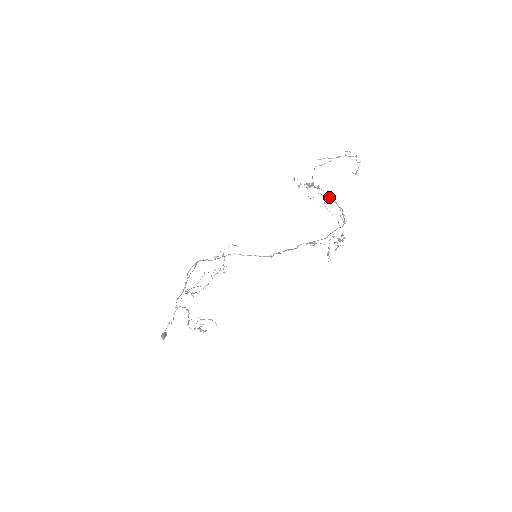
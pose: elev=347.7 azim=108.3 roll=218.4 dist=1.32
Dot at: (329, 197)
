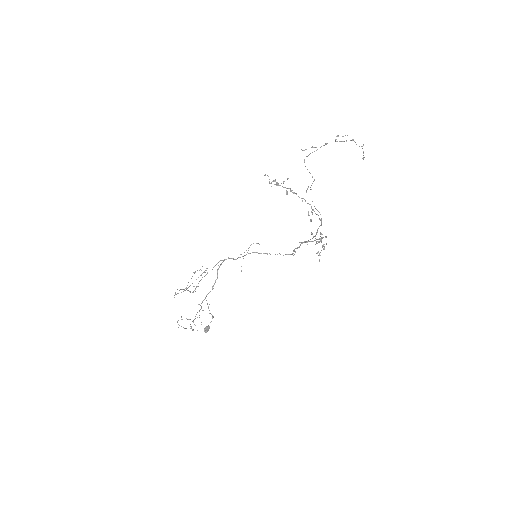
Dot at: (286, 194)
